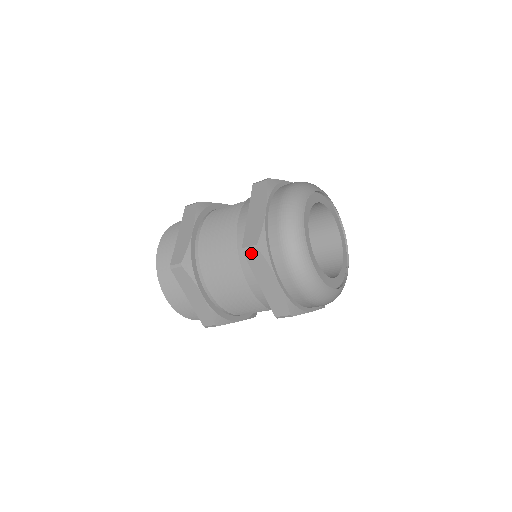
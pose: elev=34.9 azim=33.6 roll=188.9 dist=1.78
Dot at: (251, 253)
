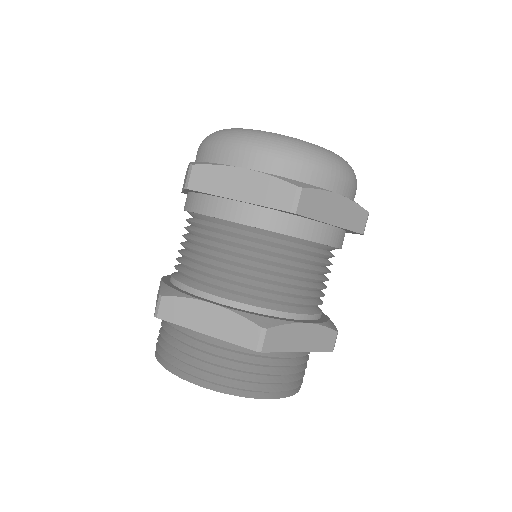
Dot at: (193, 178)
